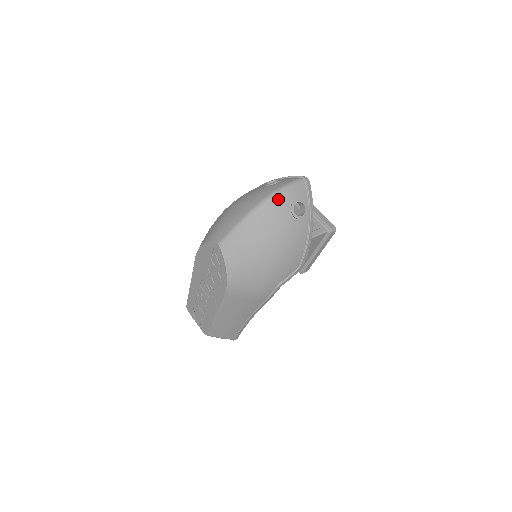
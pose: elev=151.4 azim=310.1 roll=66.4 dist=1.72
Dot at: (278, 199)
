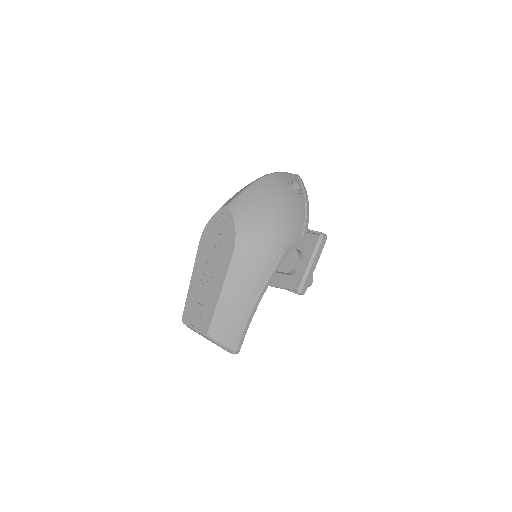
Dot at: (277, 176)
